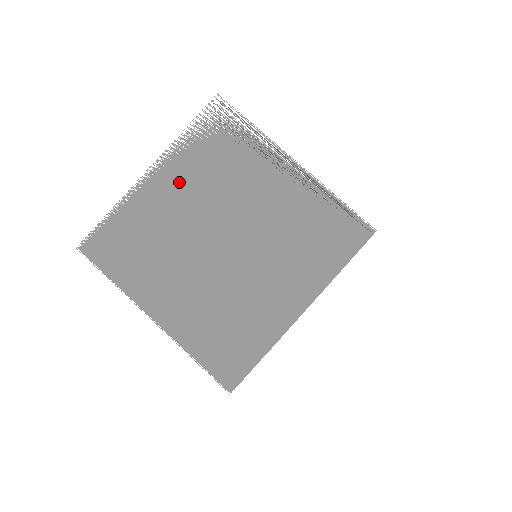
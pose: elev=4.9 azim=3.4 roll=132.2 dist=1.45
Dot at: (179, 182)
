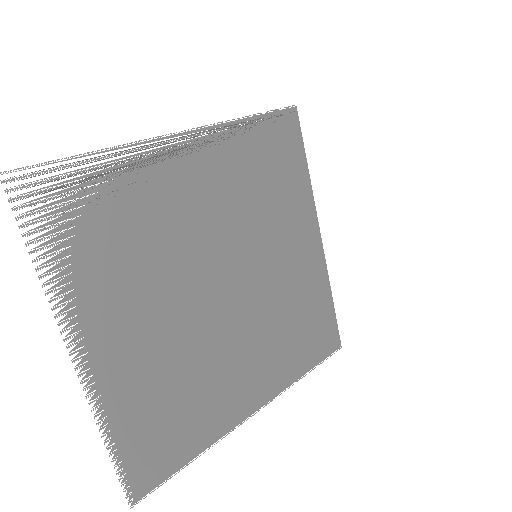
Dot at: (120, 316)
